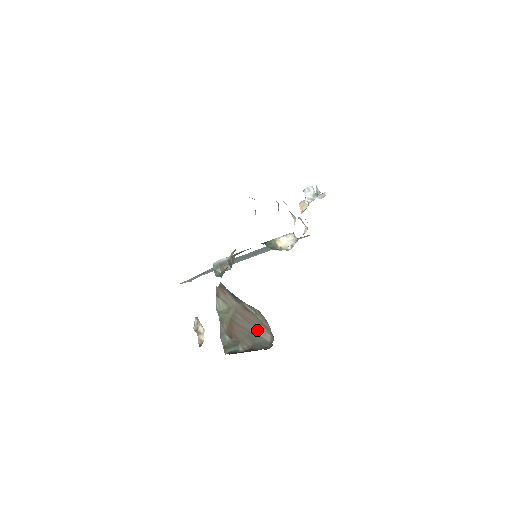
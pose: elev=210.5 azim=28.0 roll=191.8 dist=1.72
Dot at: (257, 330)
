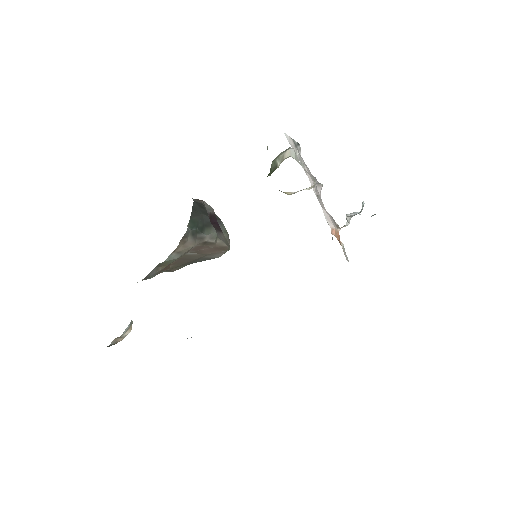
Dot at: (207, 255)
